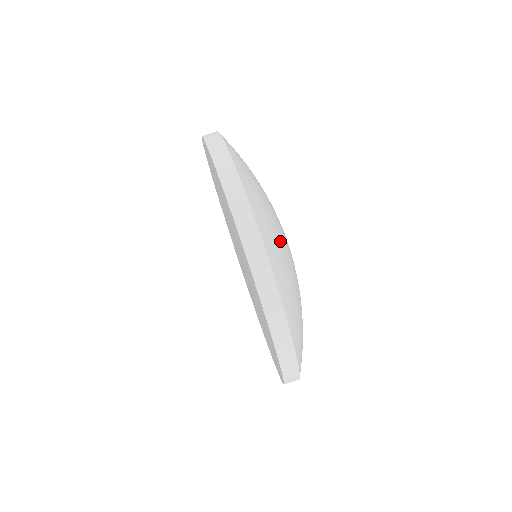
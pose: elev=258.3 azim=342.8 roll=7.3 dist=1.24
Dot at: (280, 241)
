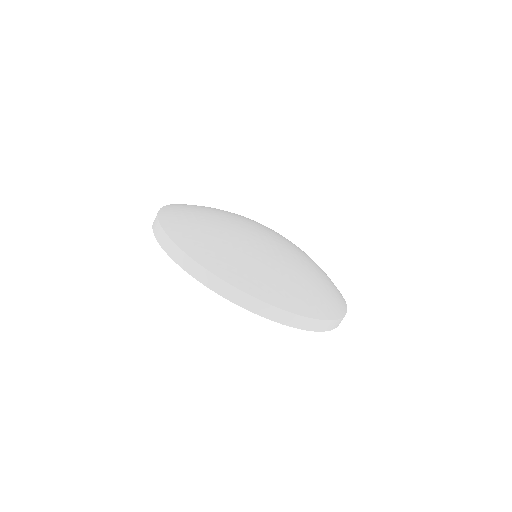
Dot at: (271, 273)
